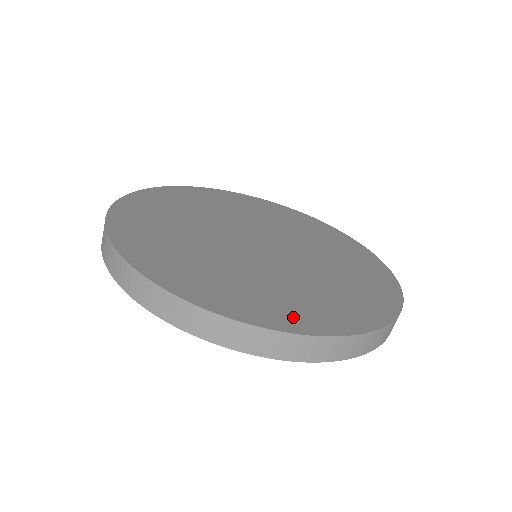
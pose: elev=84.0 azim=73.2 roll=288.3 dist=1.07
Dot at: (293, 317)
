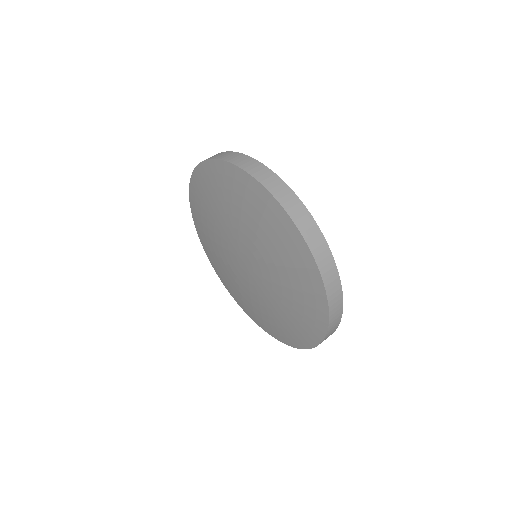
Dot at: occluded
